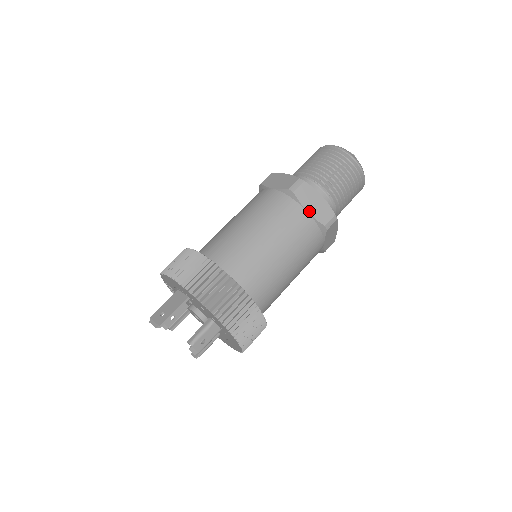
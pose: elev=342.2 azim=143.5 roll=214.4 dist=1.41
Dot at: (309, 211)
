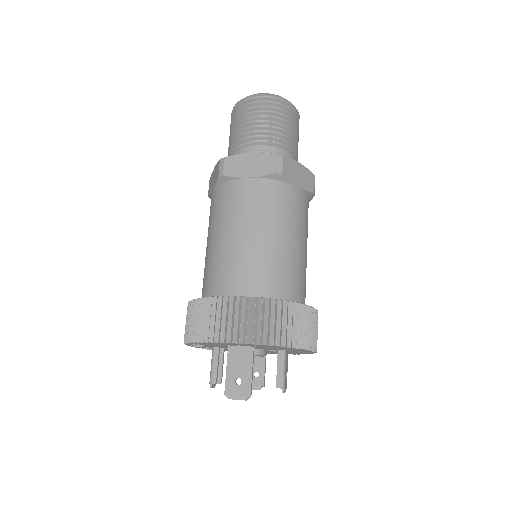
Dot at: (300, 186)
